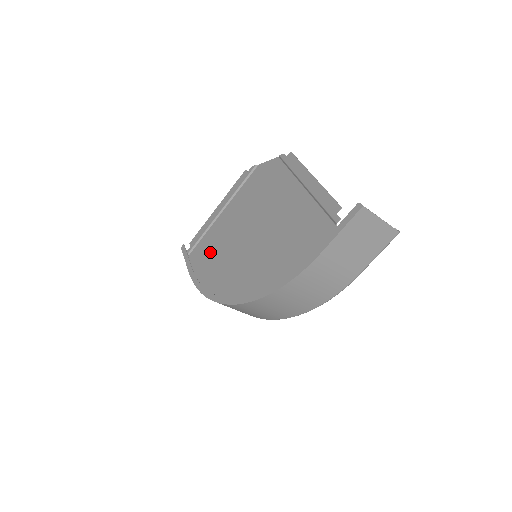
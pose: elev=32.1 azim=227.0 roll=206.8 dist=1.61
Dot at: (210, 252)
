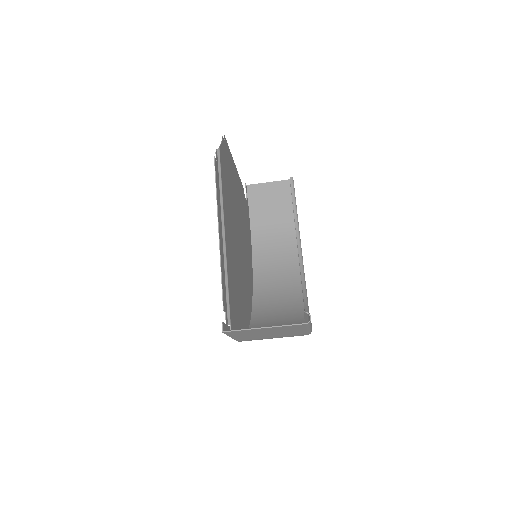
Dot at: (245, 221)
